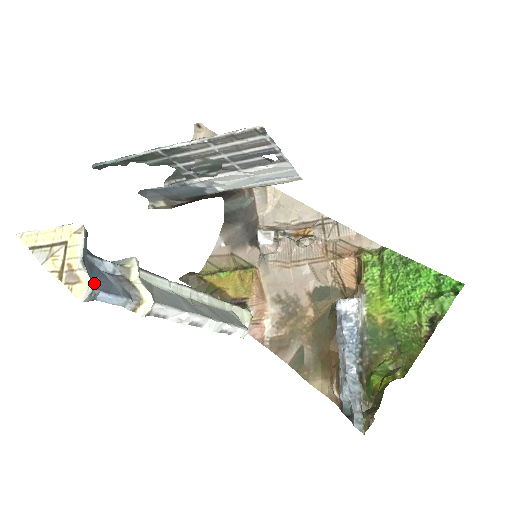
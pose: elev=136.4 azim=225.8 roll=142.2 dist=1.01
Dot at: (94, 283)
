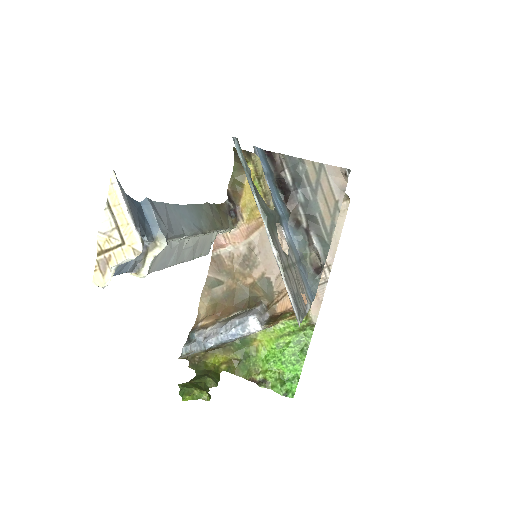
Dot at: occluded
